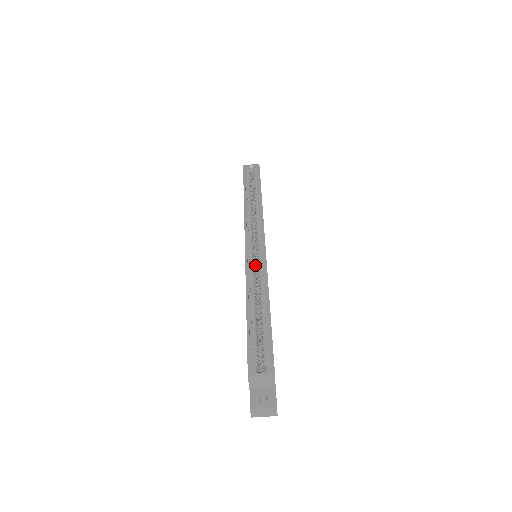
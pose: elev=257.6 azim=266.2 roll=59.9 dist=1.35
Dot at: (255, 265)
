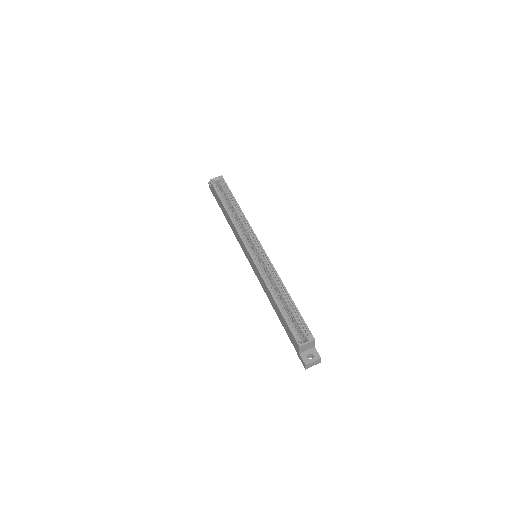
Dot at: occluded
